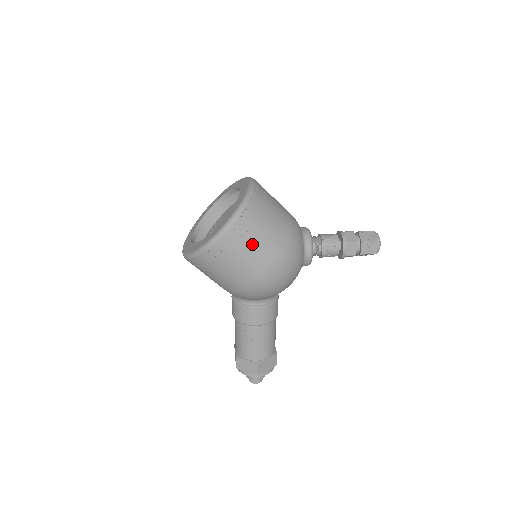
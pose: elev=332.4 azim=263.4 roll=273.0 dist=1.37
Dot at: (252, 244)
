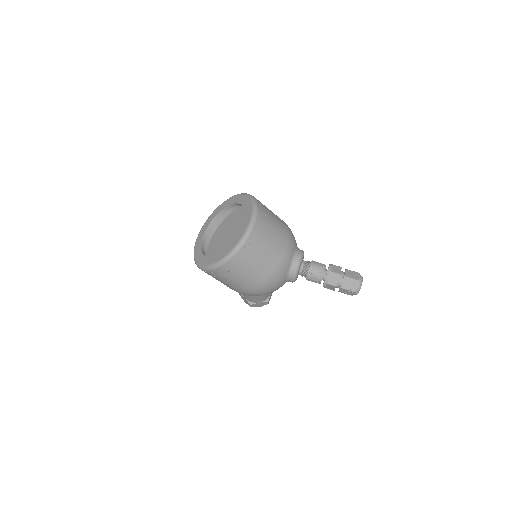
Dot at: (233, 279)
